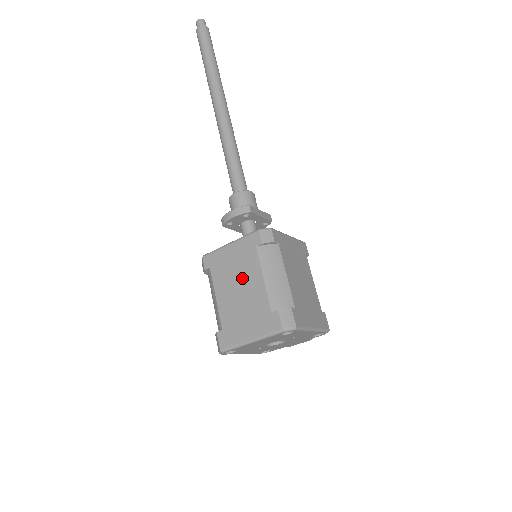
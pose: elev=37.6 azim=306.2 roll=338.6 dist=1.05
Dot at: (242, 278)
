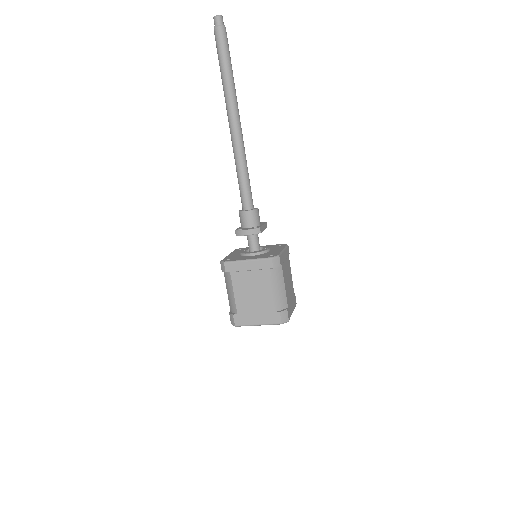
Dot at: (256, 286)
